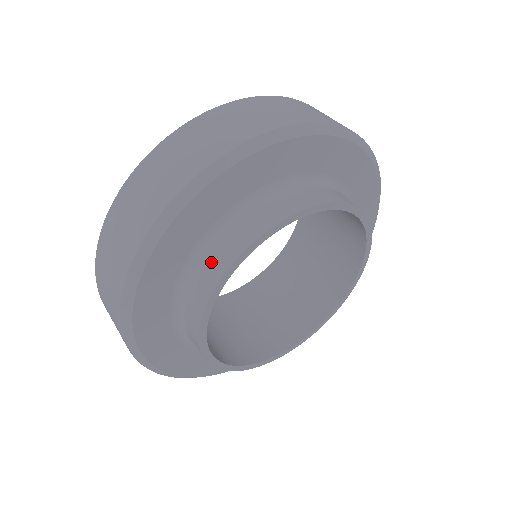
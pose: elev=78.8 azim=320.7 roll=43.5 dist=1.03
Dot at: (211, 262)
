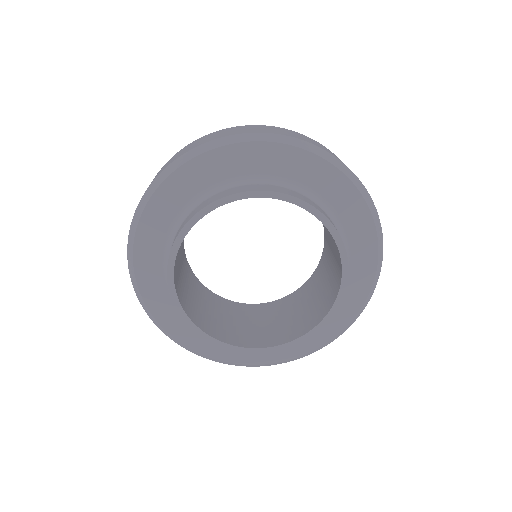
Dot at: occluded
